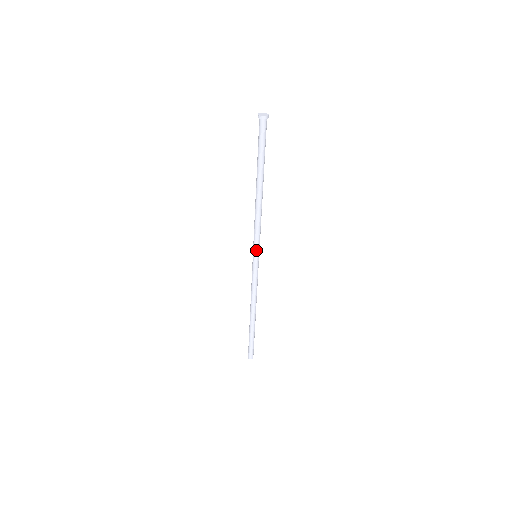
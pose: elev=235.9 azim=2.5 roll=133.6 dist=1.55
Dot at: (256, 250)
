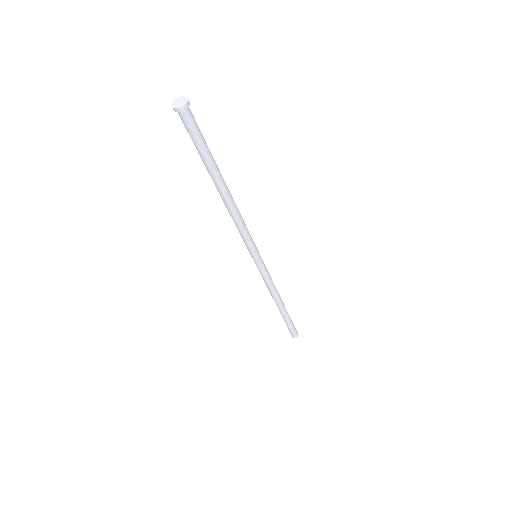
Dot at: (250, 252)
